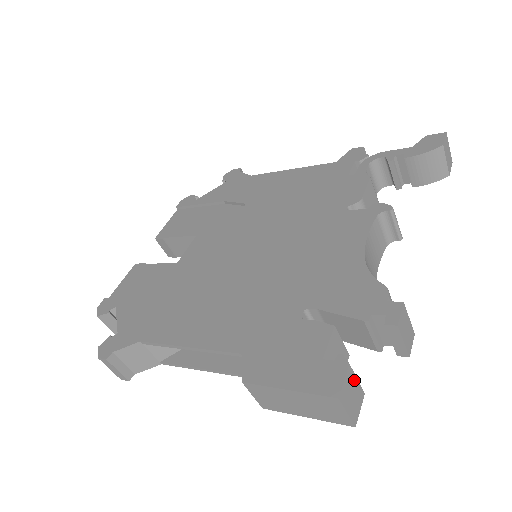
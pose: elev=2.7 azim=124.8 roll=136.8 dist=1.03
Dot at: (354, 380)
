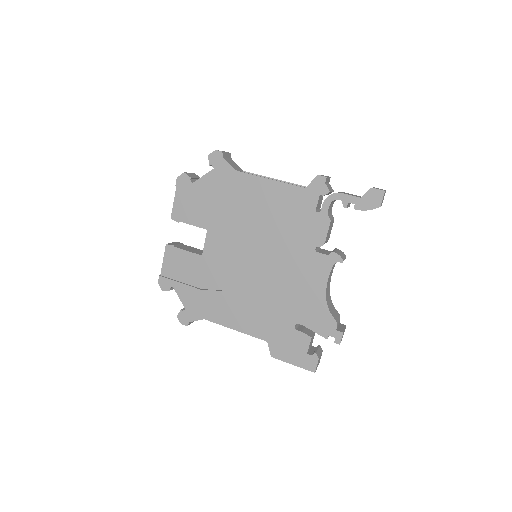
Dot at: occluded
